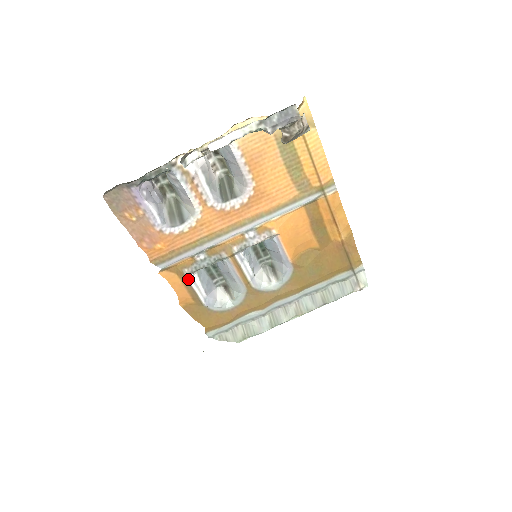
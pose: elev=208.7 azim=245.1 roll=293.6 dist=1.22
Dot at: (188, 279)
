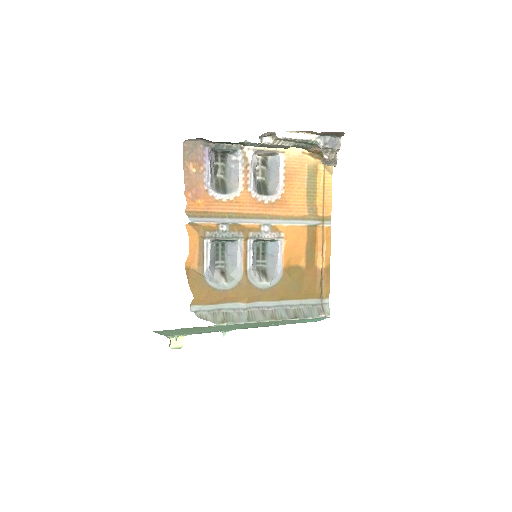
Dot at: (204, 243)
